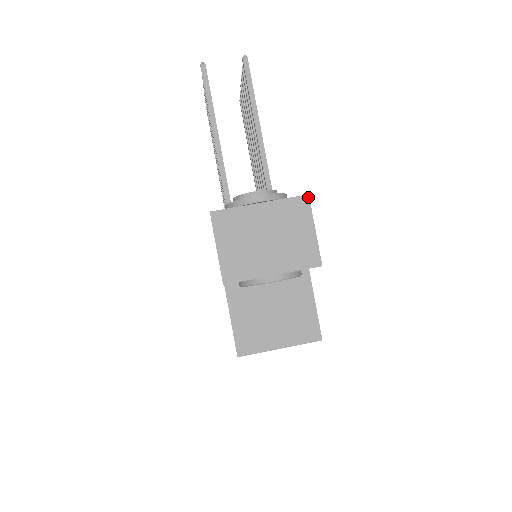
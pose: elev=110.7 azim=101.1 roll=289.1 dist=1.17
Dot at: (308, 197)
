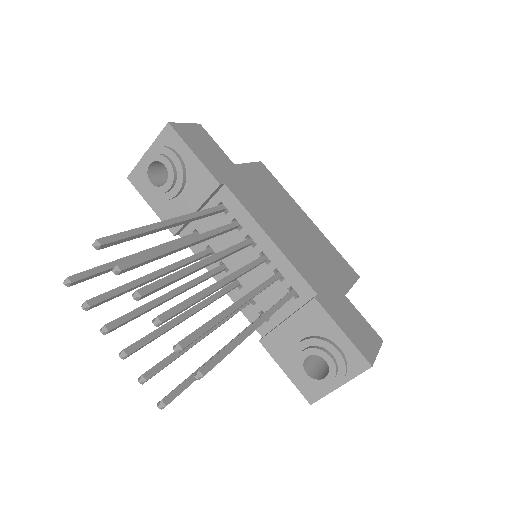
Dot at: (372, 366)
